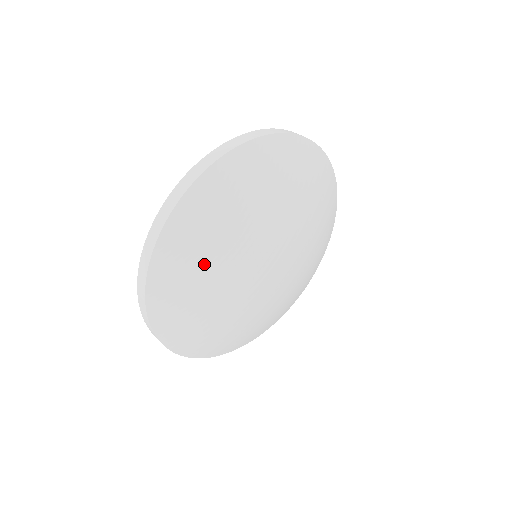
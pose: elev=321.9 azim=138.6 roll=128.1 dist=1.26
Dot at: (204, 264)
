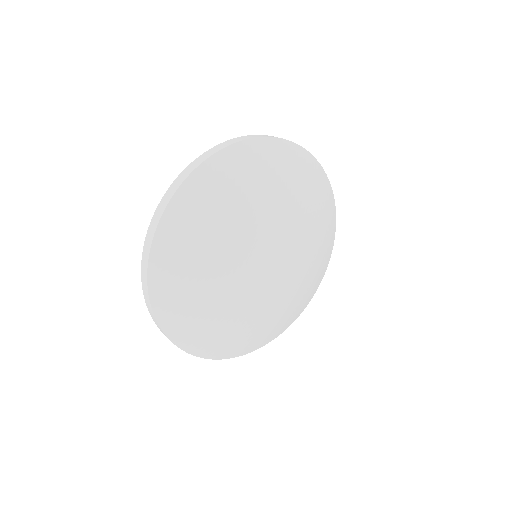
Dot at: (242, 196)
